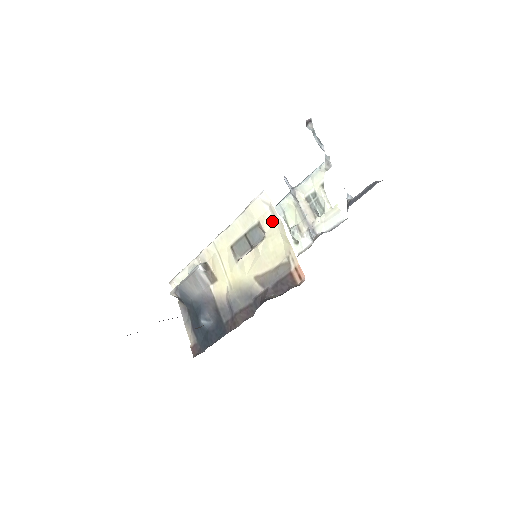
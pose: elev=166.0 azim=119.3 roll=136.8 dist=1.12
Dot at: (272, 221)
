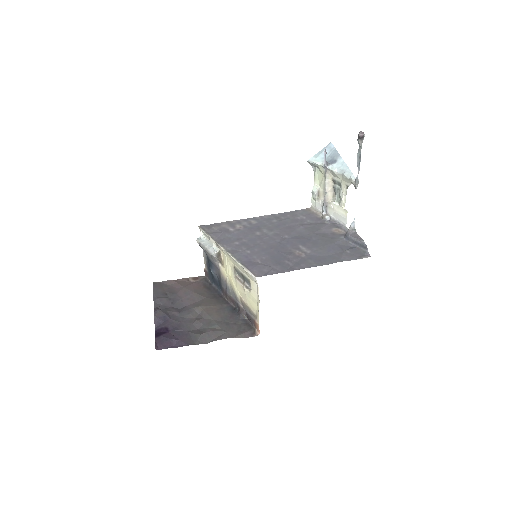
Dot at: (256, 291)
